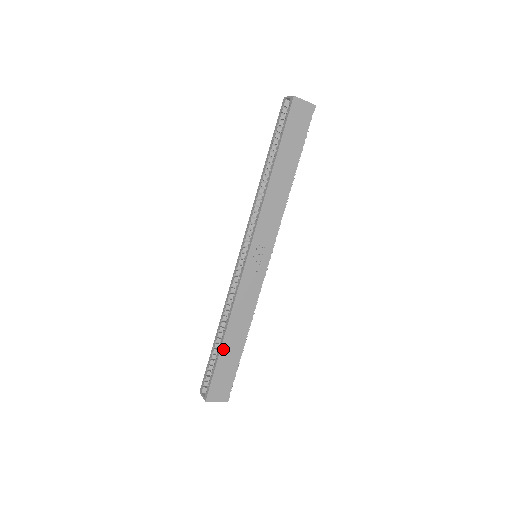
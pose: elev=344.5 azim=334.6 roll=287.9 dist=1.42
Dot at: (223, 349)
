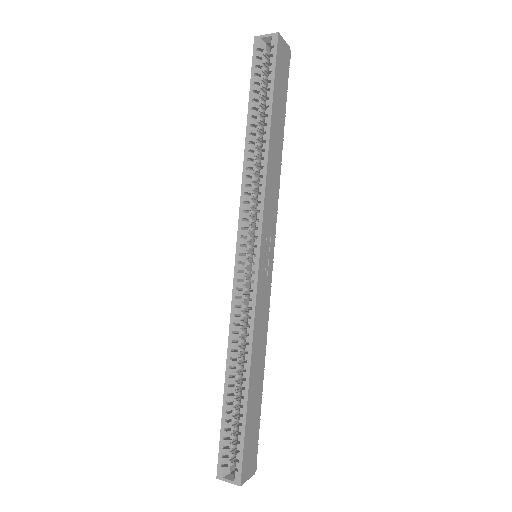
Dot at: (249, 398)
